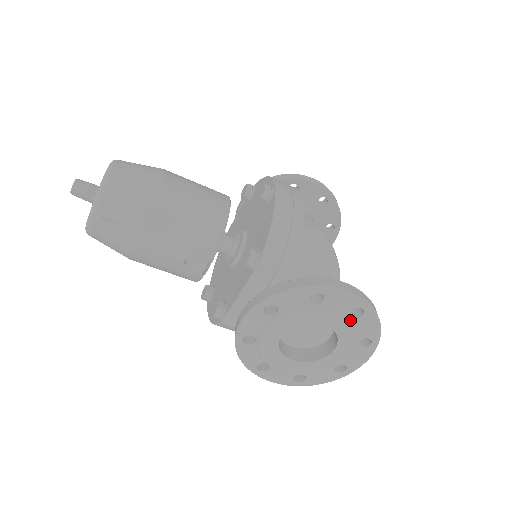
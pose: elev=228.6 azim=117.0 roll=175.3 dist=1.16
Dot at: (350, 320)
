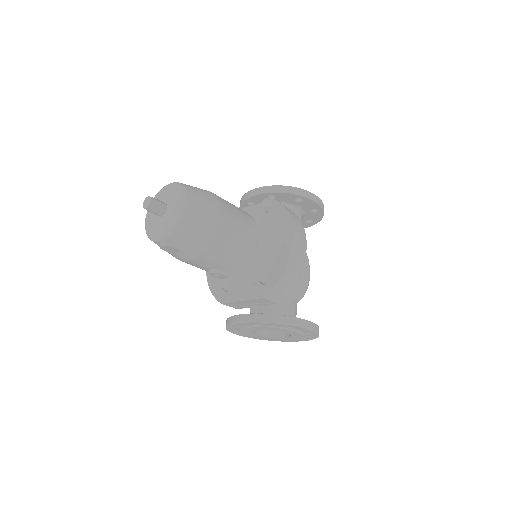
Dot at: (303, 335)
